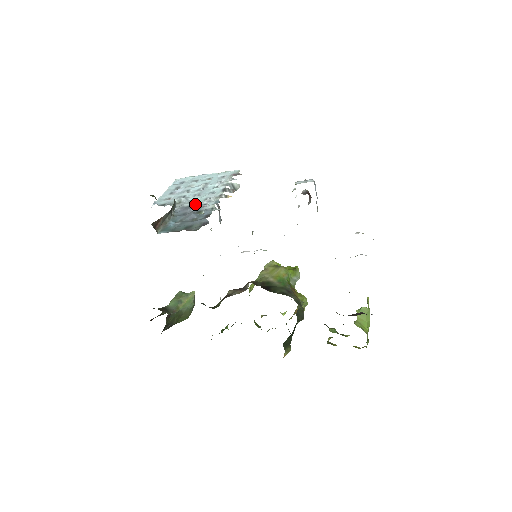
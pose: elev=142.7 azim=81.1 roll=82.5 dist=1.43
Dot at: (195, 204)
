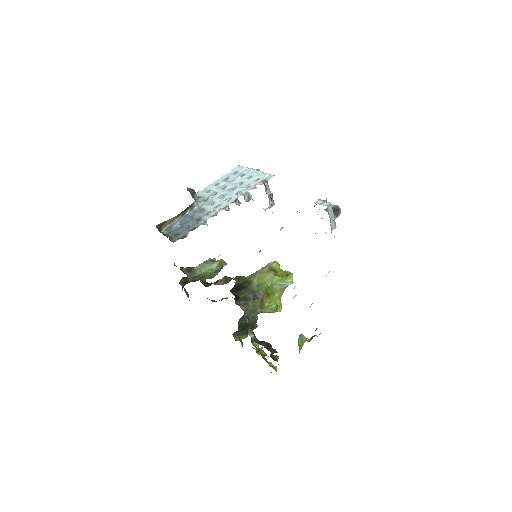
Dot at: (208, 208)
